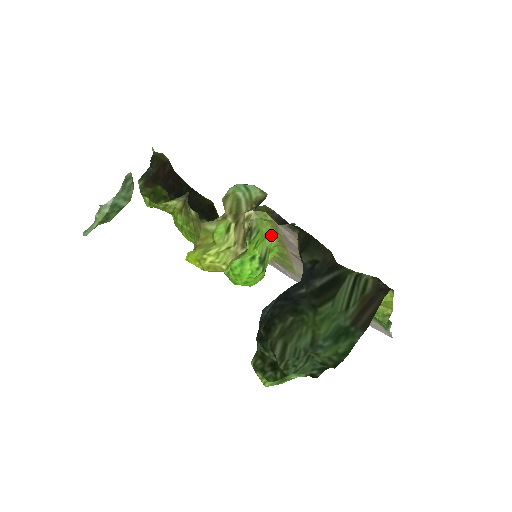
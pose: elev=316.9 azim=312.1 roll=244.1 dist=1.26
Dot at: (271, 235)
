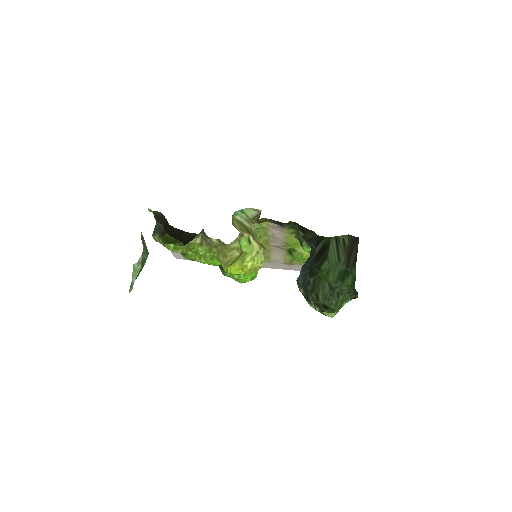
Dot at: (259, 238)
